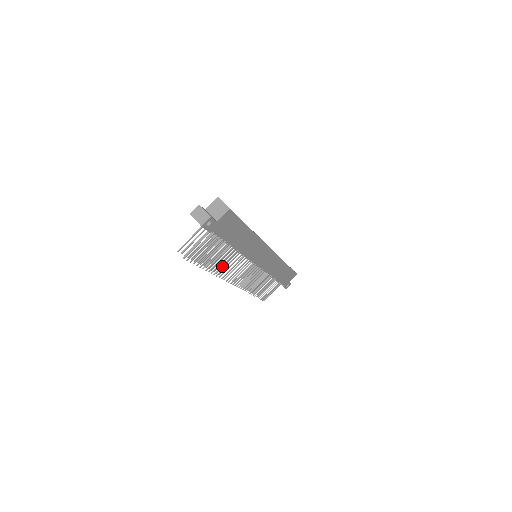
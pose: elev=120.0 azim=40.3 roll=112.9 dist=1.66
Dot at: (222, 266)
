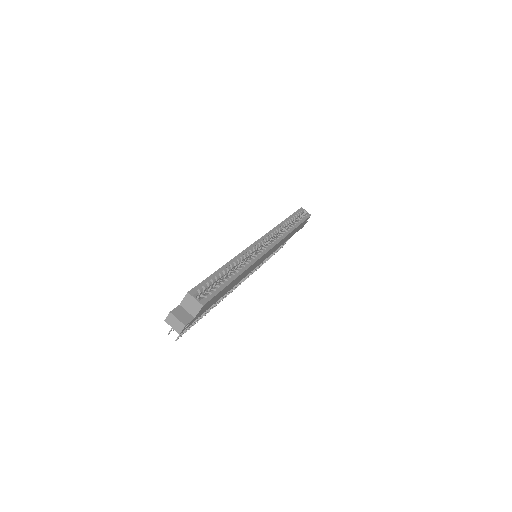
Dot at: occluded
